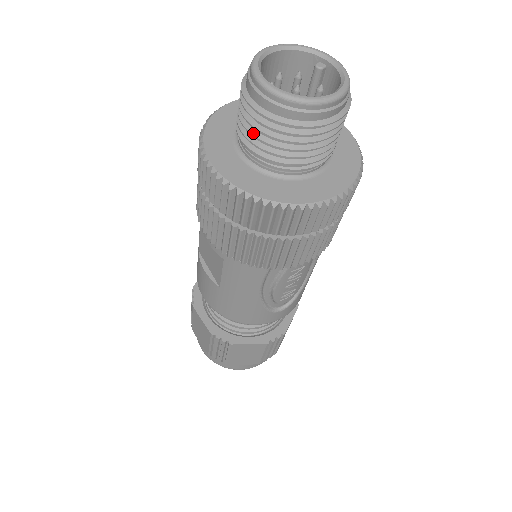
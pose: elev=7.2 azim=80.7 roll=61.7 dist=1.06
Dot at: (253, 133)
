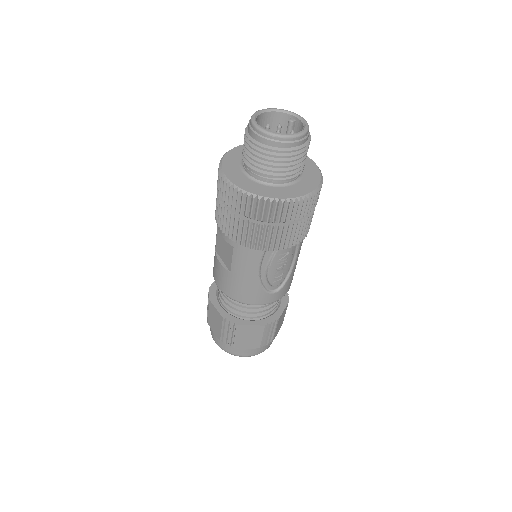
Dot at: (252, 157)
